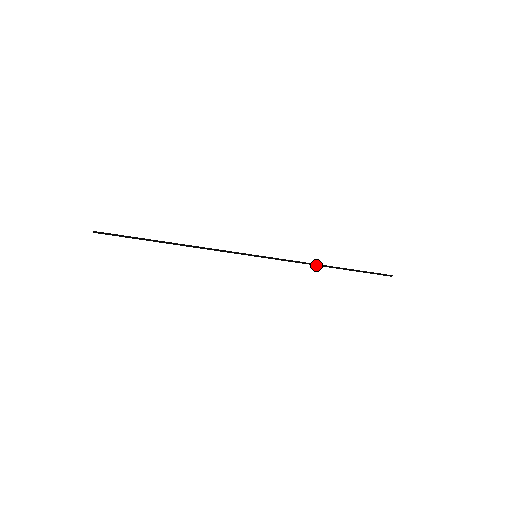
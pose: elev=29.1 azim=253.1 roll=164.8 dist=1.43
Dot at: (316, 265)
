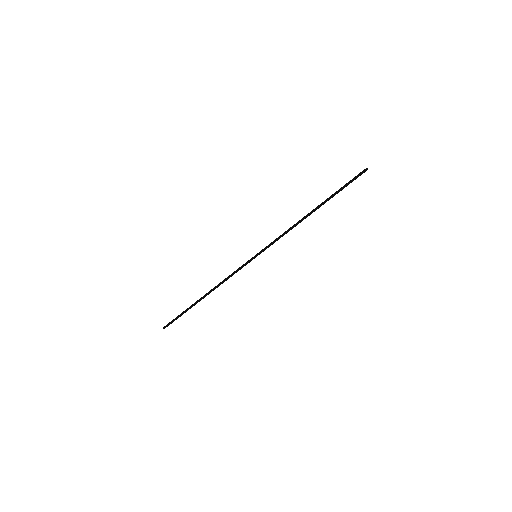
Dot at: occluded
